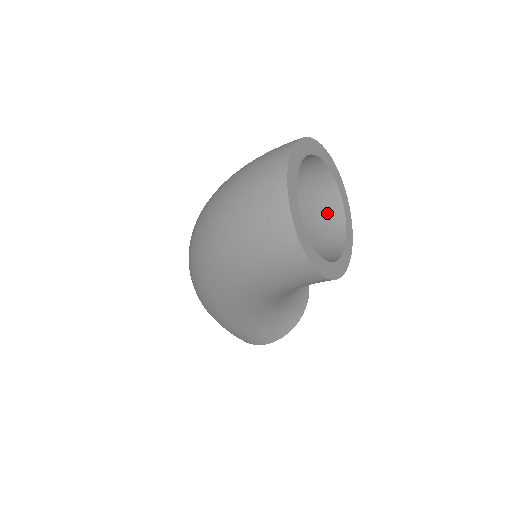
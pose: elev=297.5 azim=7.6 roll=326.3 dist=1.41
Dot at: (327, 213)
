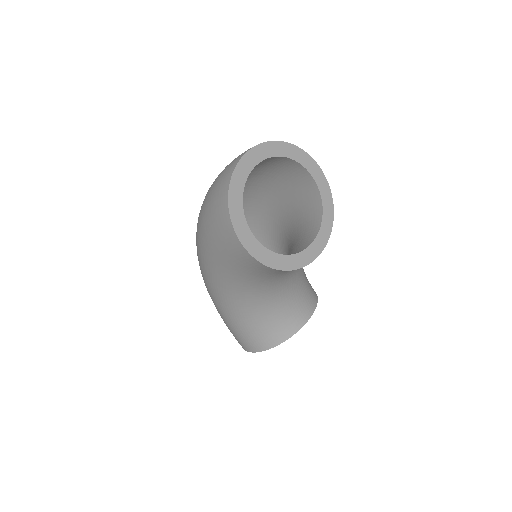
Dot at: (310, 226)
